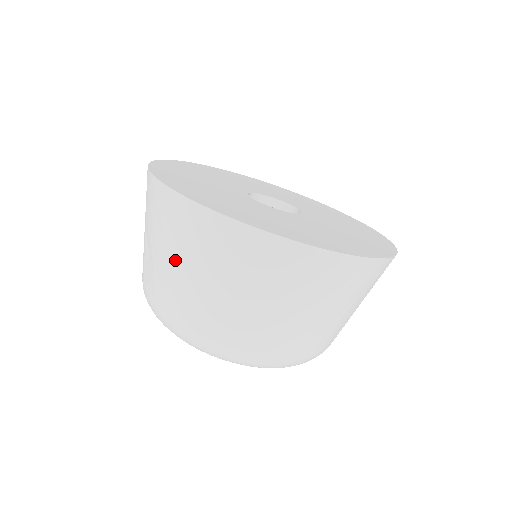
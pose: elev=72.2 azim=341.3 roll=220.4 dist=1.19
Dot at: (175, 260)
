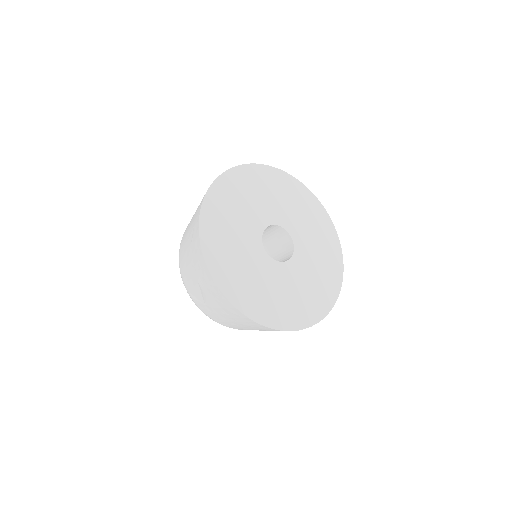
Dot at: (227, 317)
